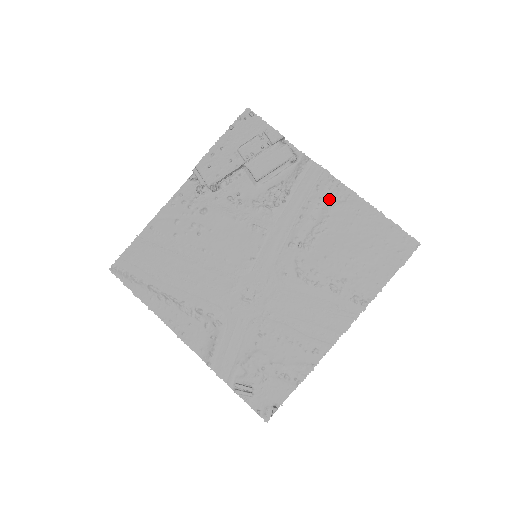
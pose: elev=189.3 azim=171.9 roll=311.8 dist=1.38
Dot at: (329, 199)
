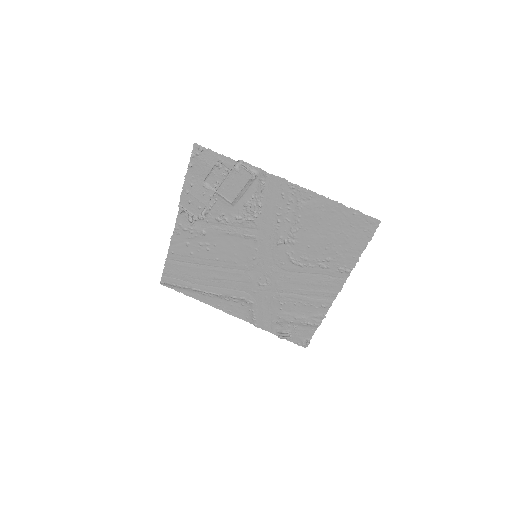
Dot at: (295, 202)
